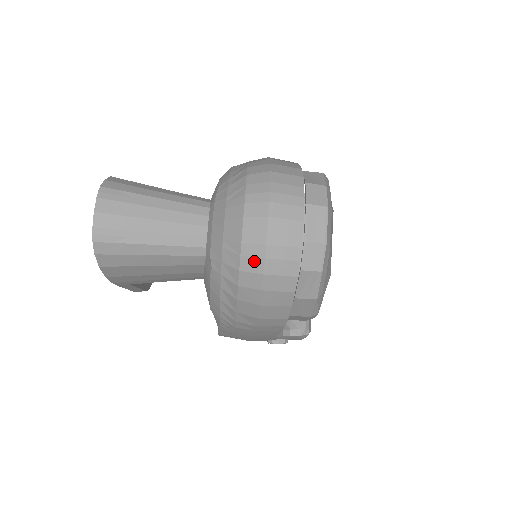
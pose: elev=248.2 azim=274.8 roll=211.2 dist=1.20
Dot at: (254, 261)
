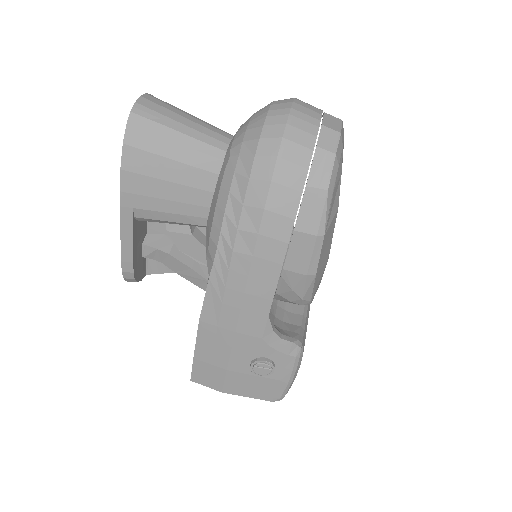
Dot at: (276, 128)
